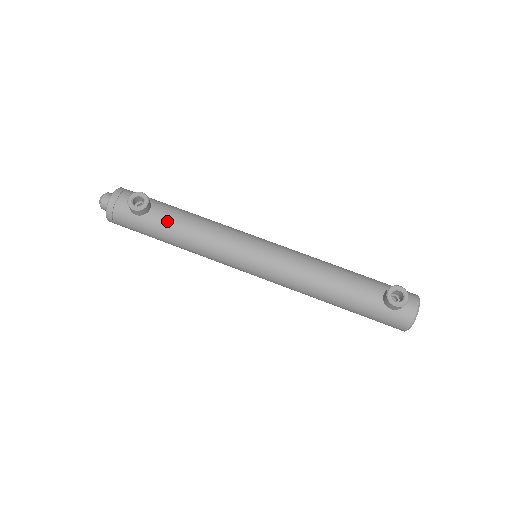
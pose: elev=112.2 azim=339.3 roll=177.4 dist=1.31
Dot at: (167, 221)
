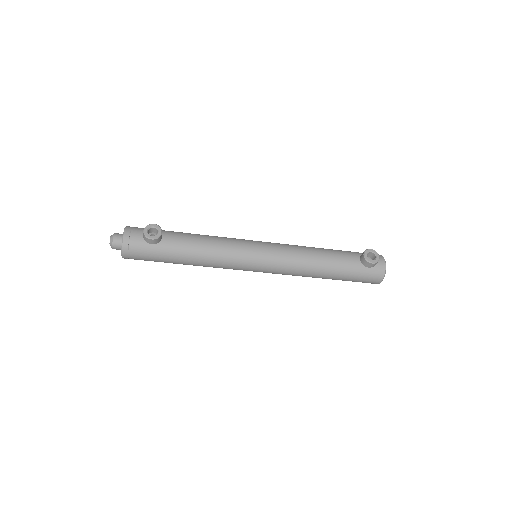
Dot at: (180, 243)
